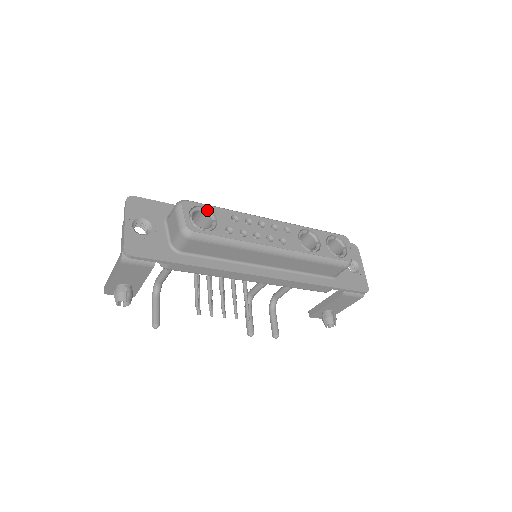
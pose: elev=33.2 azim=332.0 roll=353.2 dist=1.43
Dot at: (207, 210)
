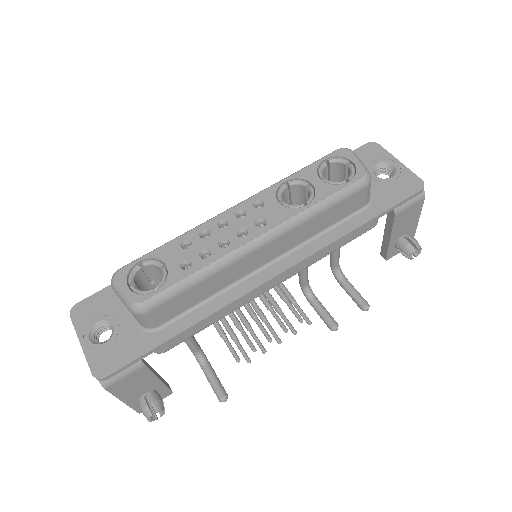
Dot at: (147, 262)
